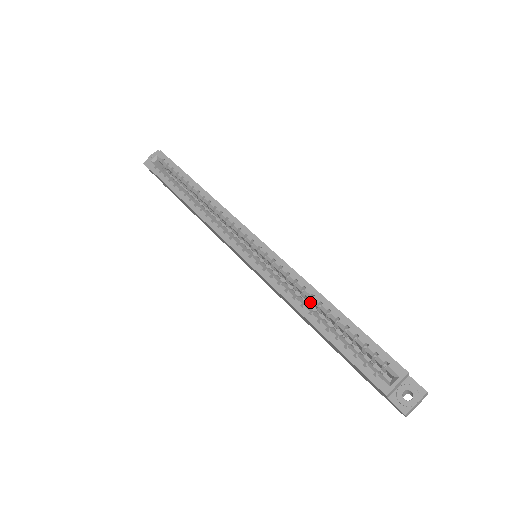
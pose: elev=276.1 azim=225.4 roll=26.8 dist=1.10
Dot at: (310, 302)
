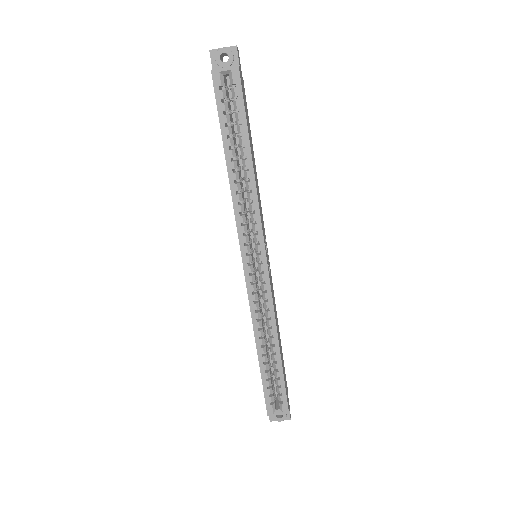
Dot at: (268, 332)
